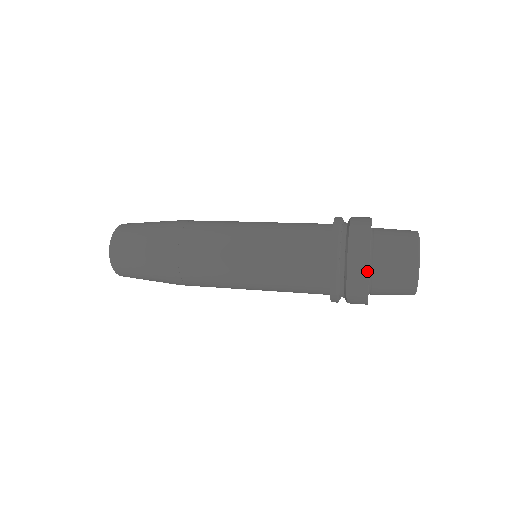
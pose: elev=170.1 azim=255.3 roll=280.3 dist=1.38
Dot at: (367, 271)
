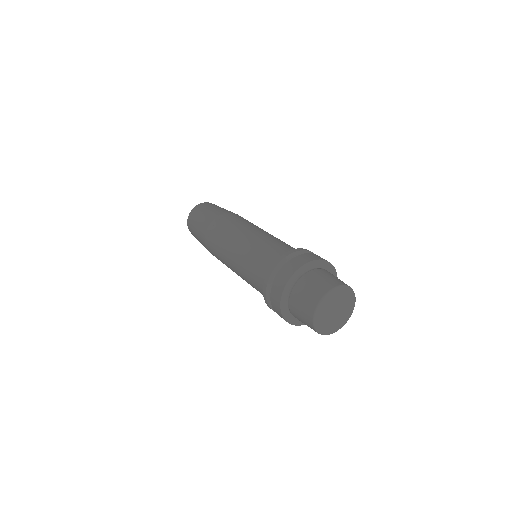
Dot at: (281, 293)
